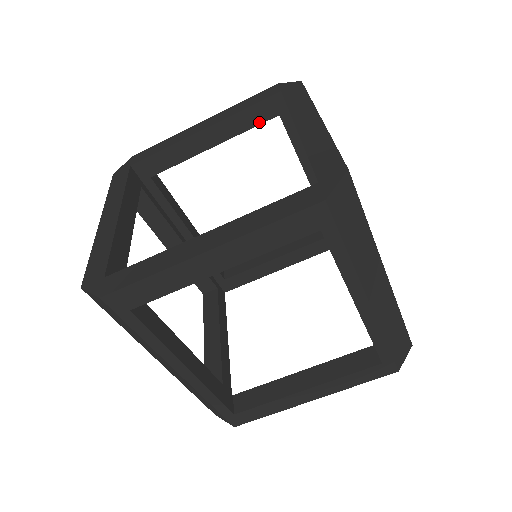
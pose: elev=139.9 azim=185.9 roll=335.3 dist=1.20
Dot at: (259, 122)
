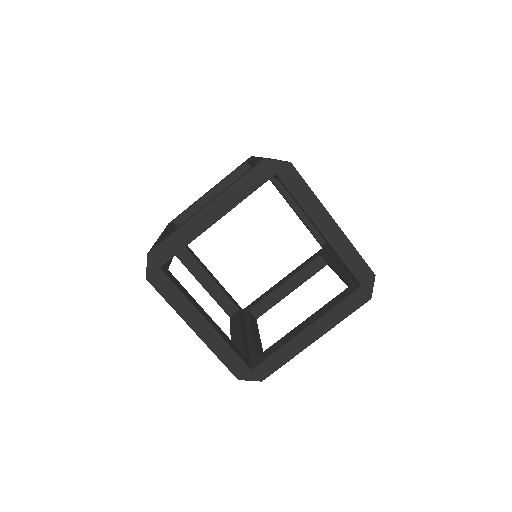
Dot at: occluded
